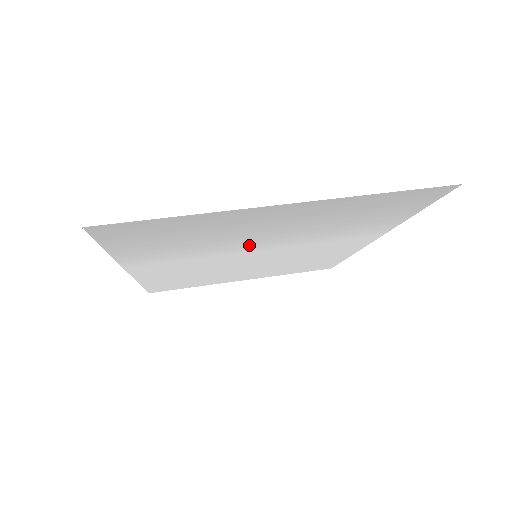
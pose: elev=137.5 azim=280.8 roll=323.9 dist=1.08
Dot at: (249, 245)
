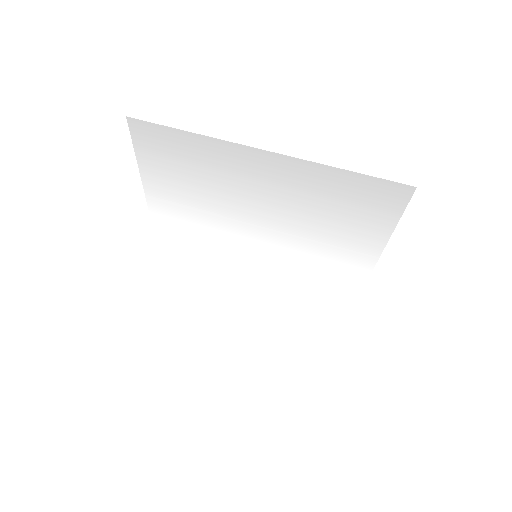
Dot at: (248, 225)
